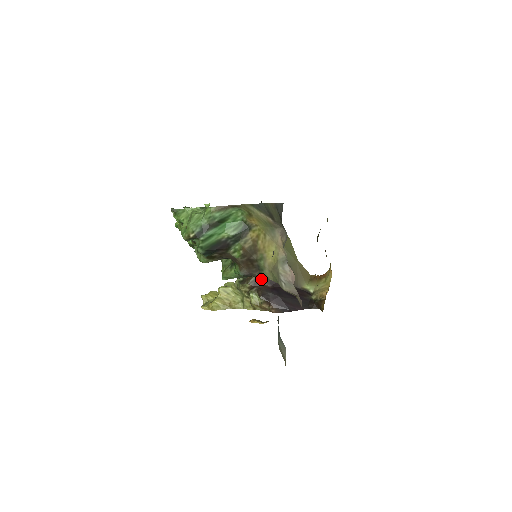
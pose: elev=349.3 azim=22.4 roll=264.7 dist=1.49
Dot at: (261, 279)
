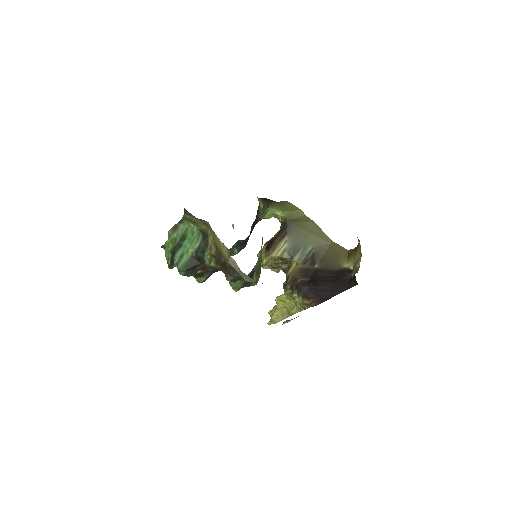
Dot at: (297, 275)
